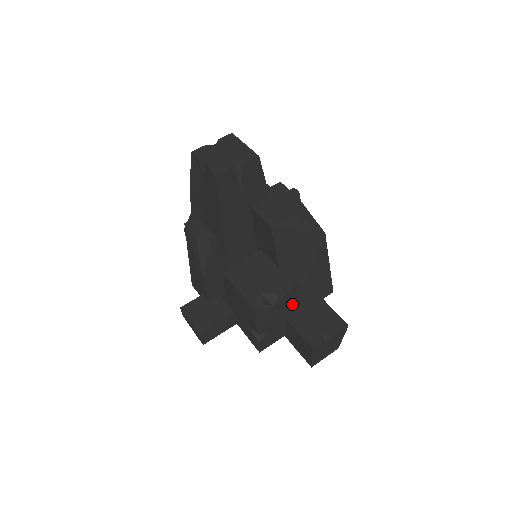
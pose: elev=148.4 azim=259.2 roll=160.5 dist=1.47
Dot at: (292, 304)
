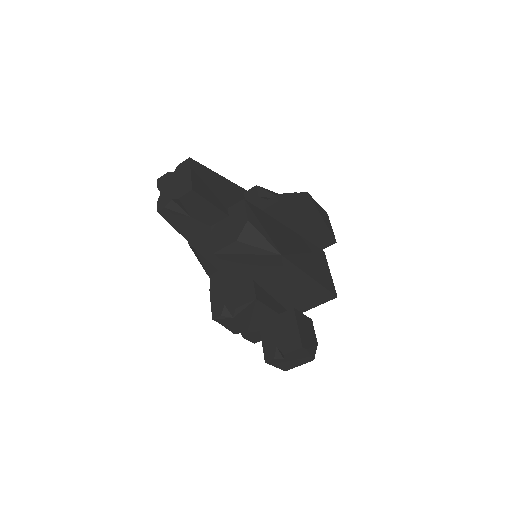
Dot at: (263, 314)
